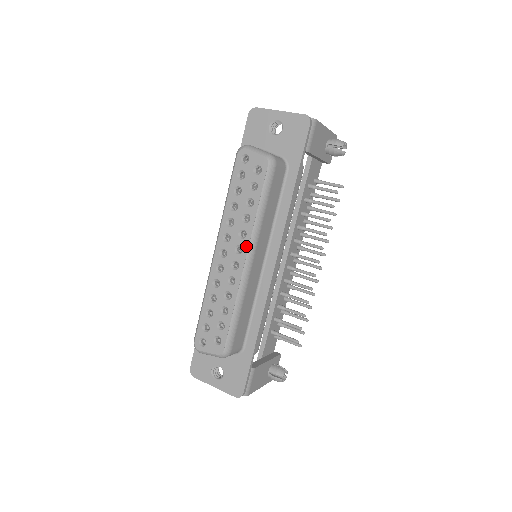
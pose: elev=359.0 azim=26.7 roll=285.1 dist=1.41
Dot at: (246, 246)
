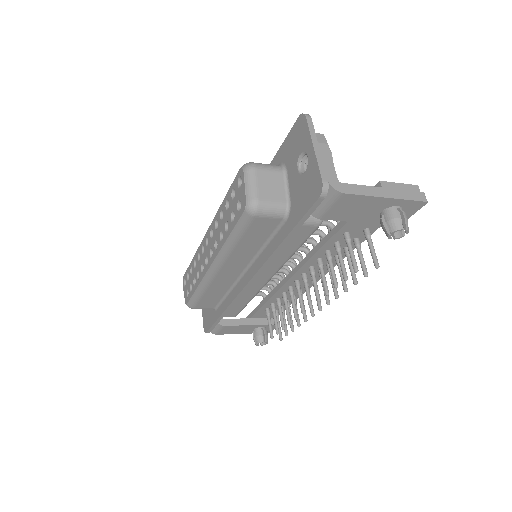
Dot at: (213, 257)
